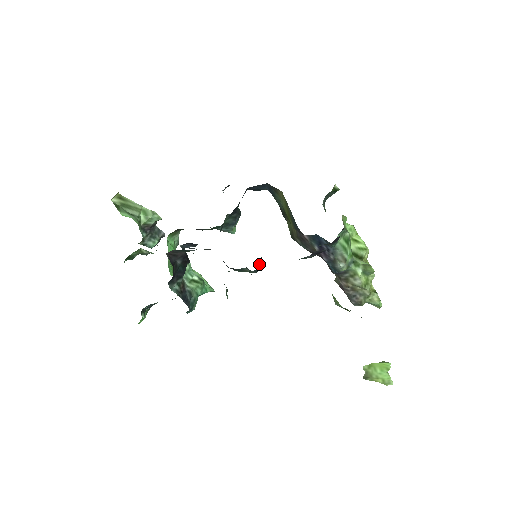
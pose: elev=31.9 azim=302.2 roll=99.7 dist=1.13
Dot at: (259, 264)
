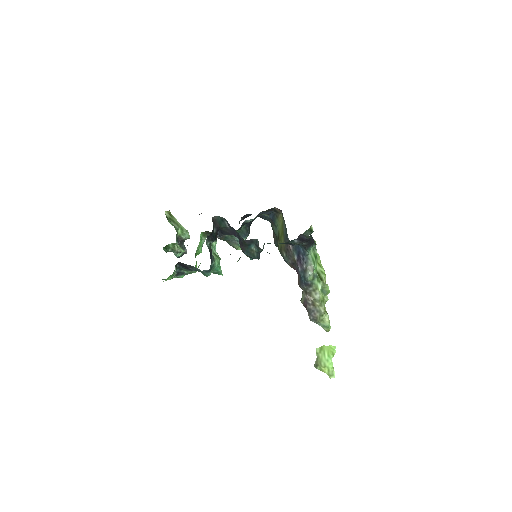
Dot at: occluded
